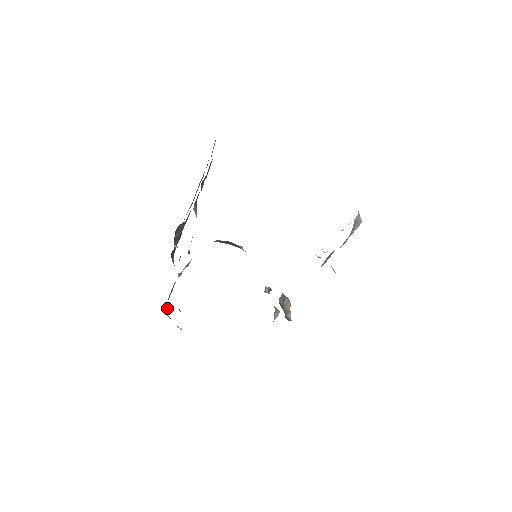
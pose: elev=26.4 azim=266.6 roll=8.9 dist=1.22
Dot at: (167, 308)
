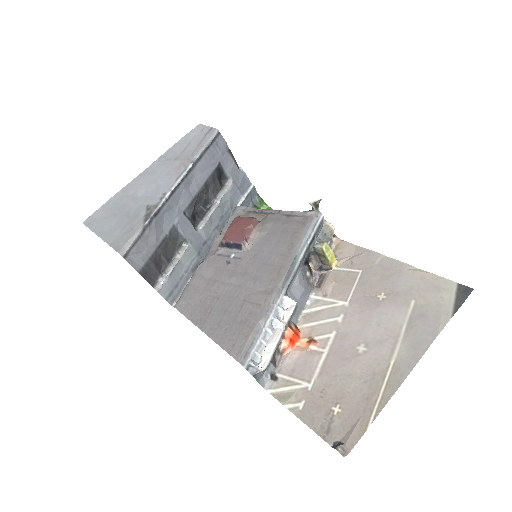
Dot at: (258, 203)
